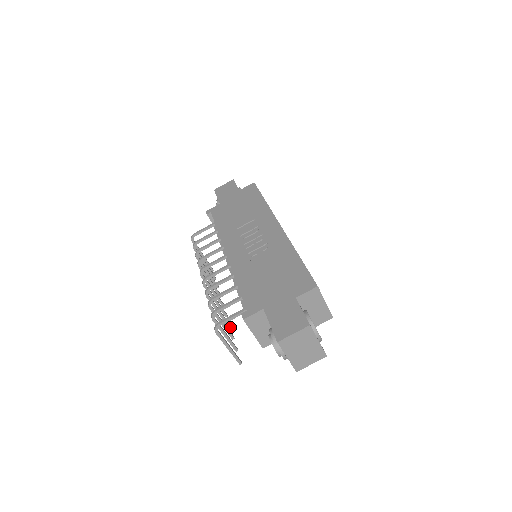
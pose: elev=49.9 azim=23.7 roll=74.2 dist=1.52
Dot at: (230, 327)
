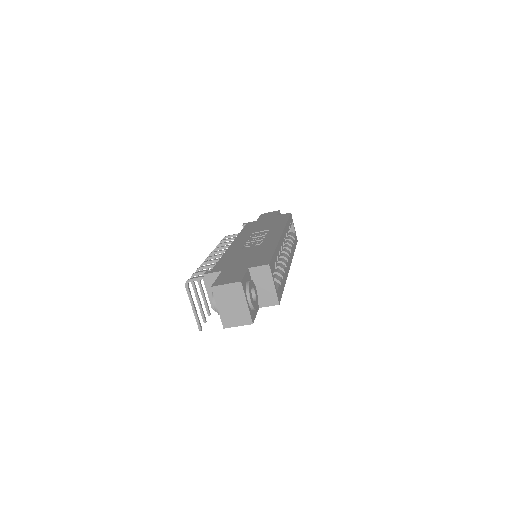
Dot at: (213, 309)
